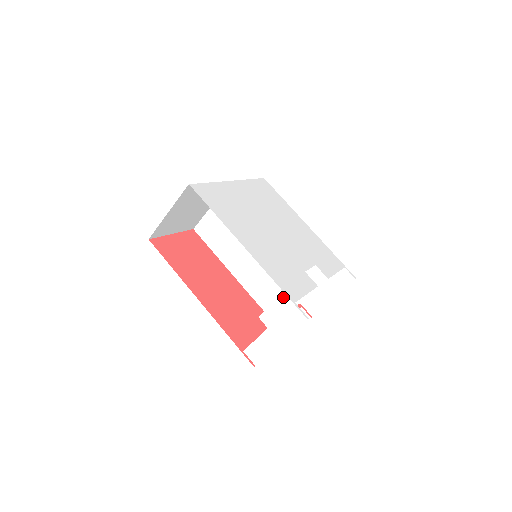
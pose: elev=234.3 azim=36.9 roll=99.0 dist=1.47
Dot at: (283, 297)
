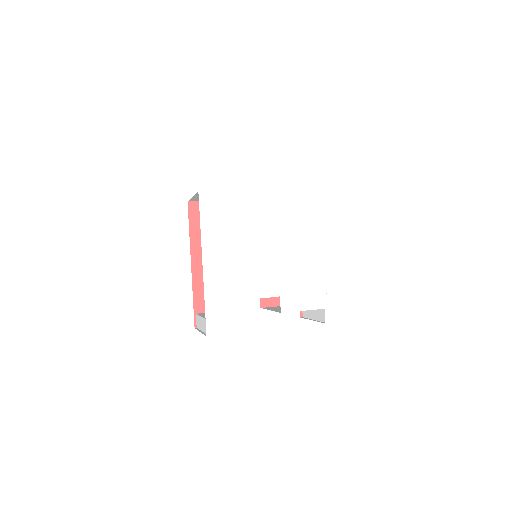
Dot at: occluded
